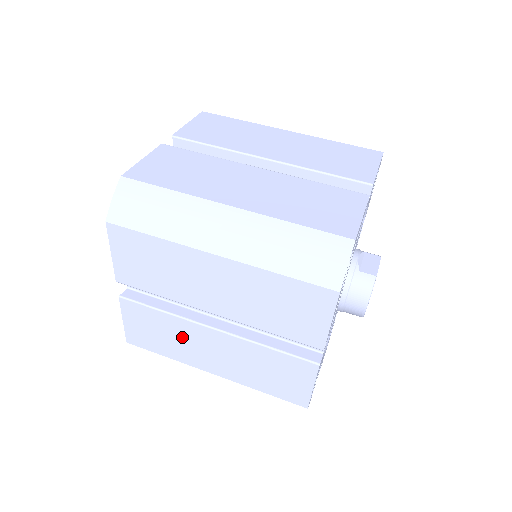
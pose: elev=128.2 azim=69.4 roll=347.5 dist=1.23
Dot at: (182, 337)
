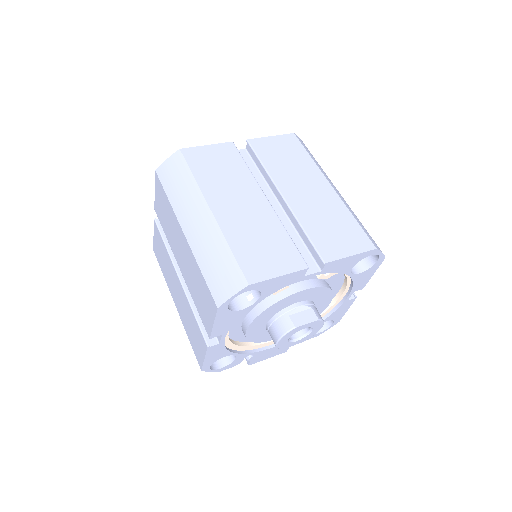
Dot at: (169, 269)
